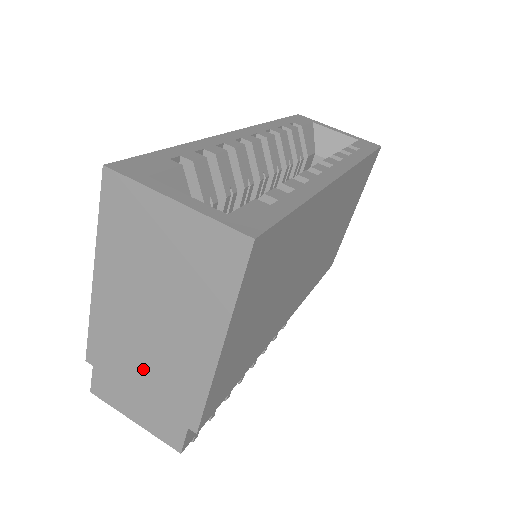
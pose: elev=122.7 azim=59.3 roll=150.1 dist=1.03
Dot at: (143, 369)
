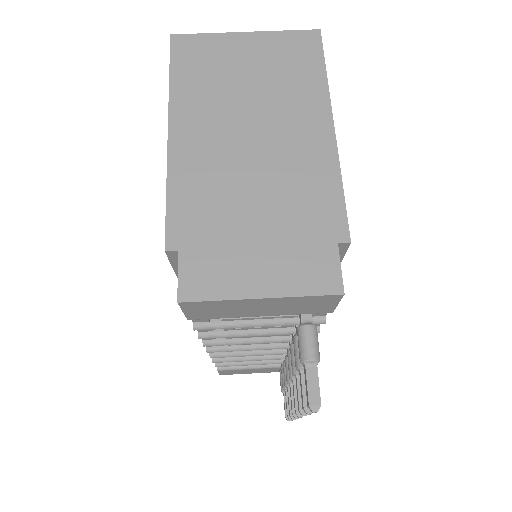
Dot at: (255, 203)
